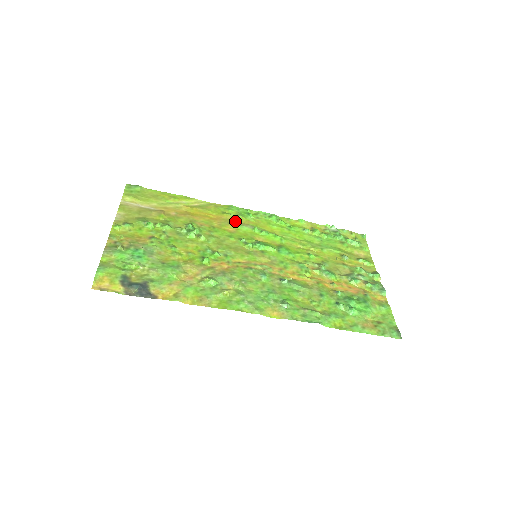
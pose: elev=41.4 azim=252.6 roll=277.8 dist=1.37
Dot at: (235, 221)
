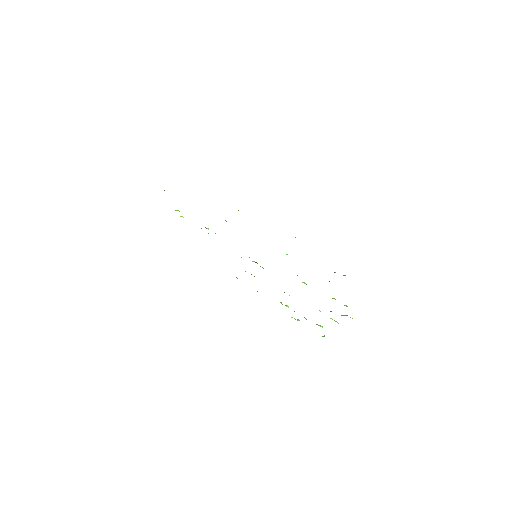
Dot at: occluded
